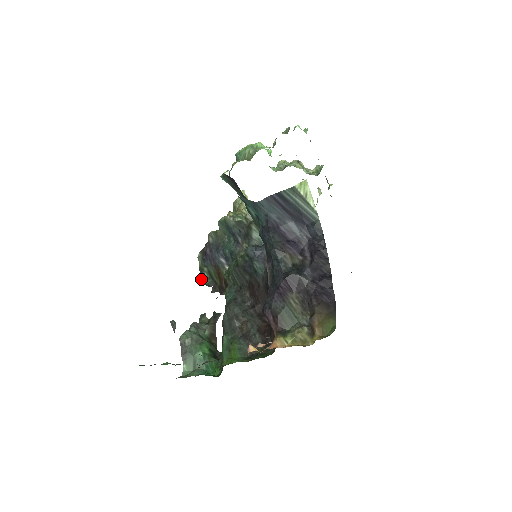
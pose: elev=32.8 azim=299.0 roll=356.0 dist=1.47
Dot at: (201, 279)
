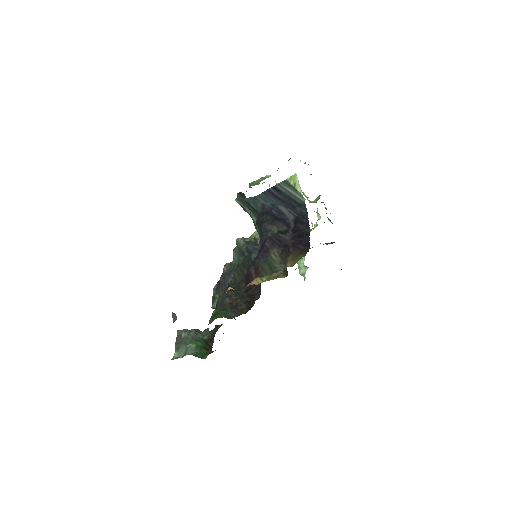
Dot at: (212, 305)
